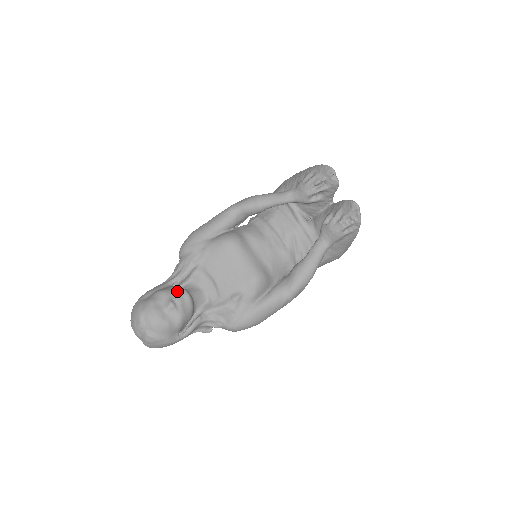
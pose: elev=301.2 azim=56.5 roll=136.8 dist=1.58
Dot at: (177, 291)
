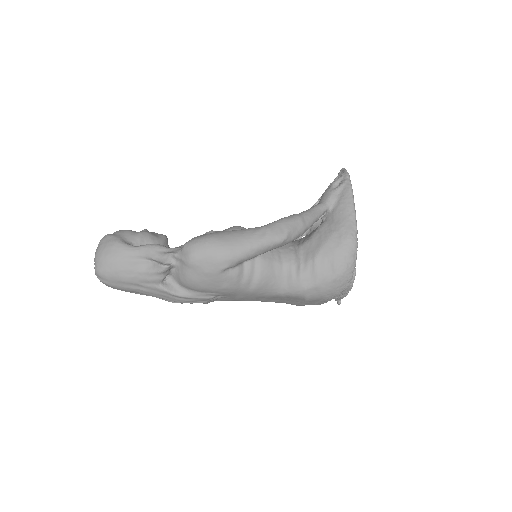
Dot at: occluded
